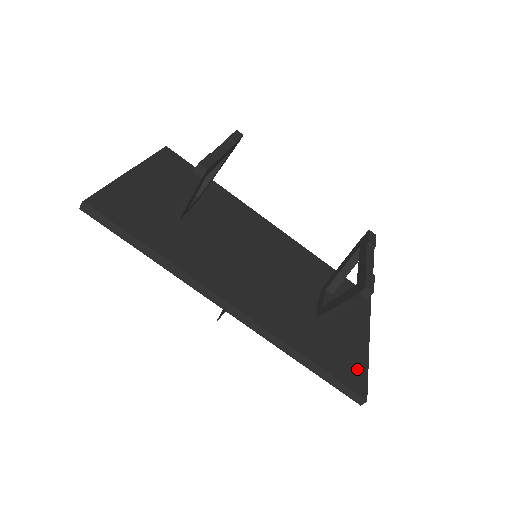
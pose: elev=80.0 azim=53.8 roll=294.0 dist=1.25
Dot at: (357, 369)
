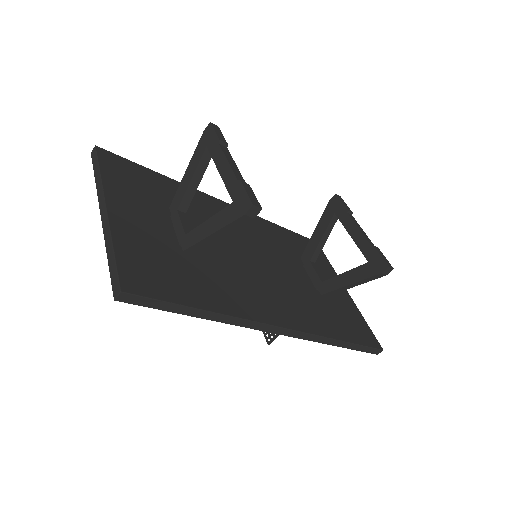
Dot at: (362, 325)
